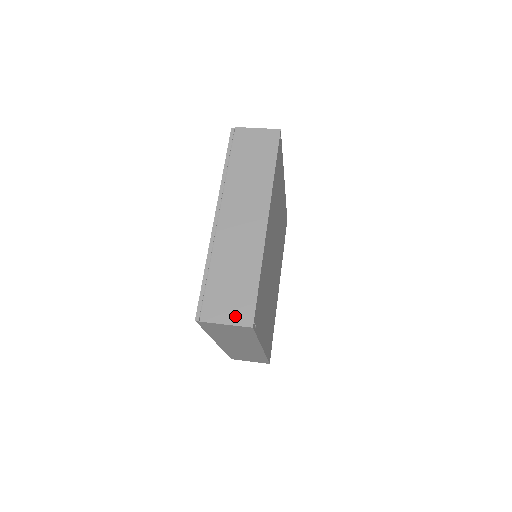
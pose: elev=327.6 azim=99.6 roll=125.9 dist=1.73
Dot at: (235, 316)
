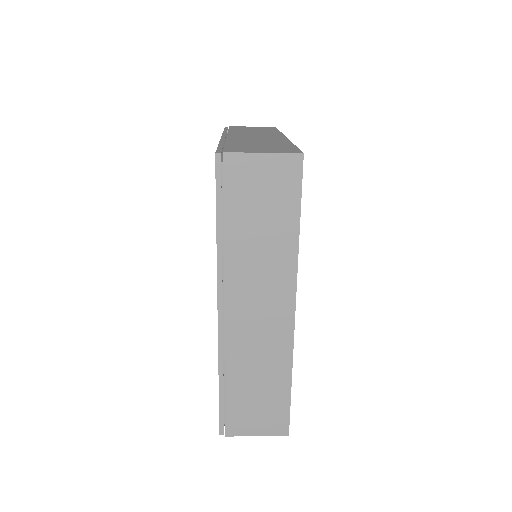
Dot at: (274, 151)
